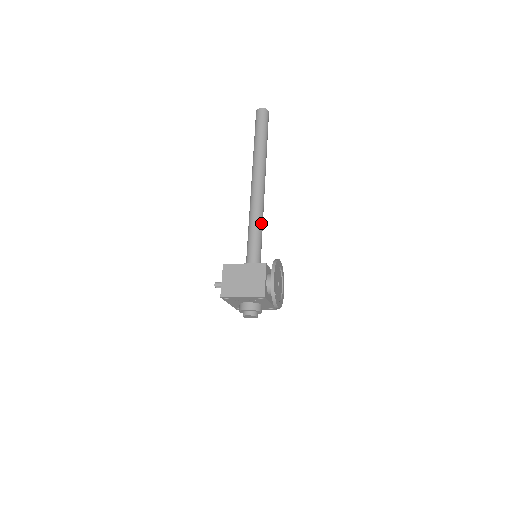
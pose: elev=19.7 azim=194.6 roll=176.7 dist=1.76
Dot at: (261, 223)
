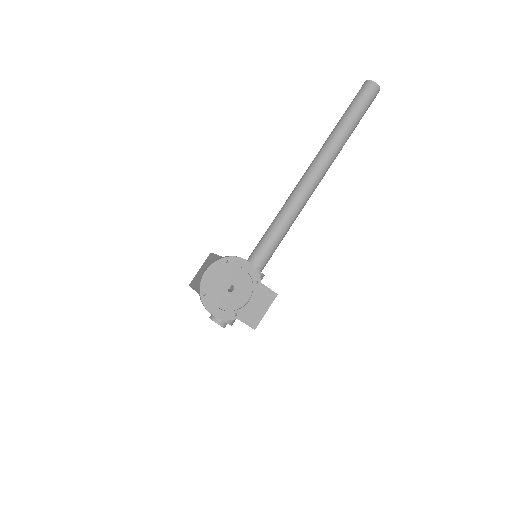
Dot at: (284, 219)
